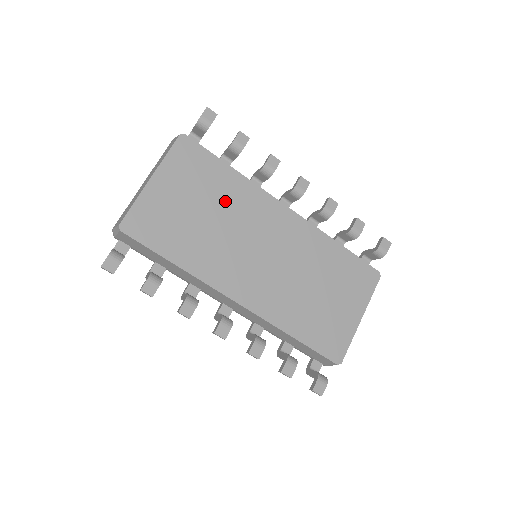
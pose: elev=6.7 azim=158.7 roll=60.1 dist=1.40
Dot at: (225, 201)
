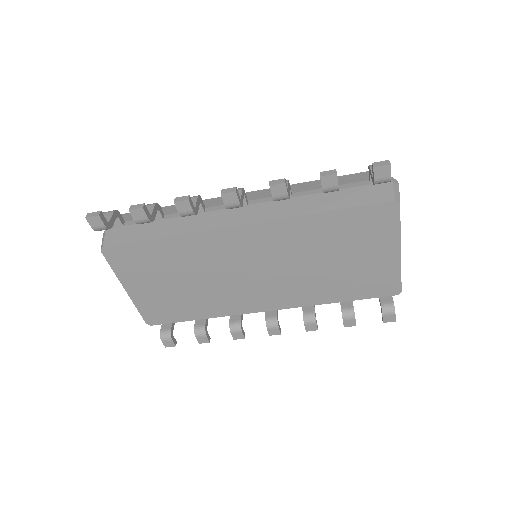
Dot at: (185, 264)
